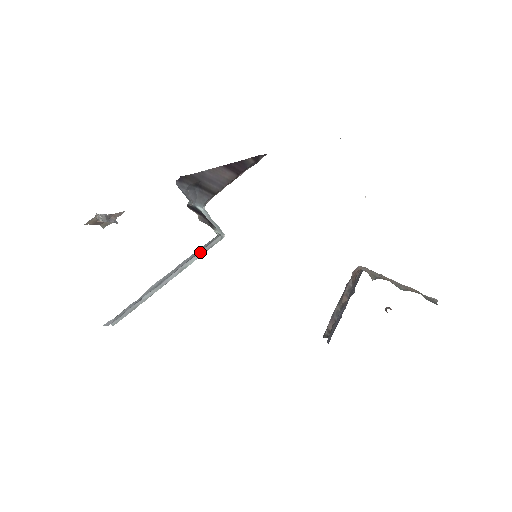
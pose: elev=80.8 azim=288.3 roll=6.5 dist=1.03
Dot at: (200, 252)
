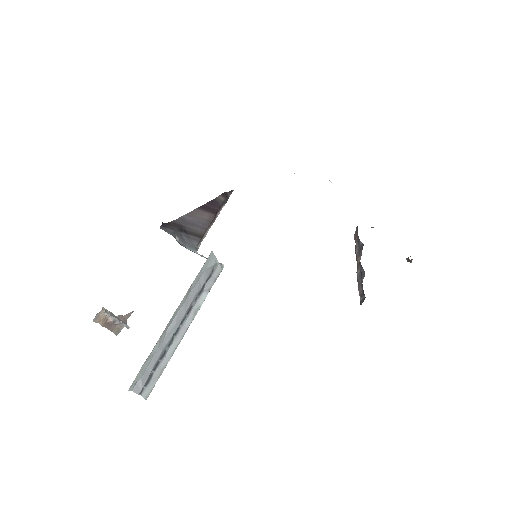
Dot at: (206, 286)
